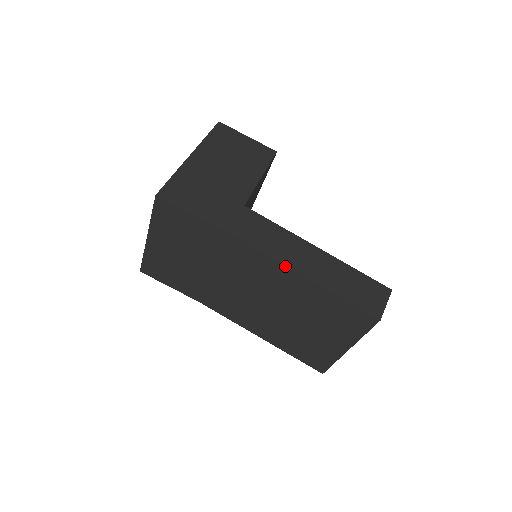
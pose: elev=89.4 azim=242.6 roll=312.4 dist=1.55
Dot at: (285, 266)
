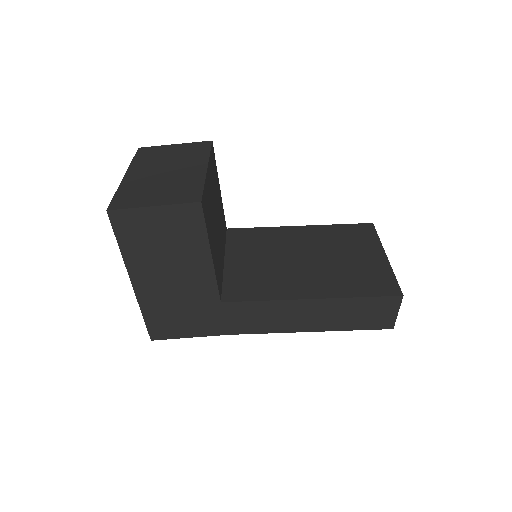
Dot at: (290, 332)
